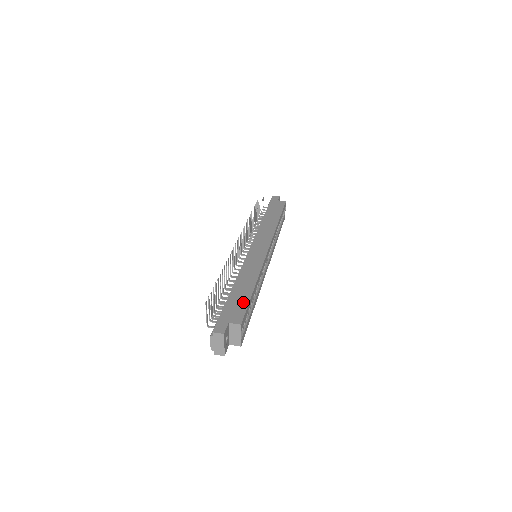
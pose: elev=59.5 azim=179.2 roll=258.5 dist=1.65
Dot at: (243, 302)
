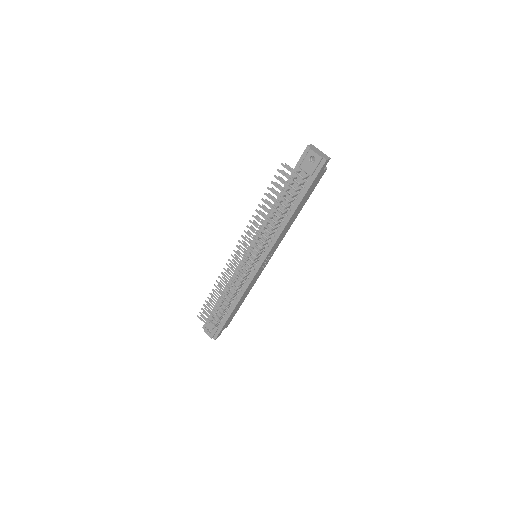
Dot at: occluded
